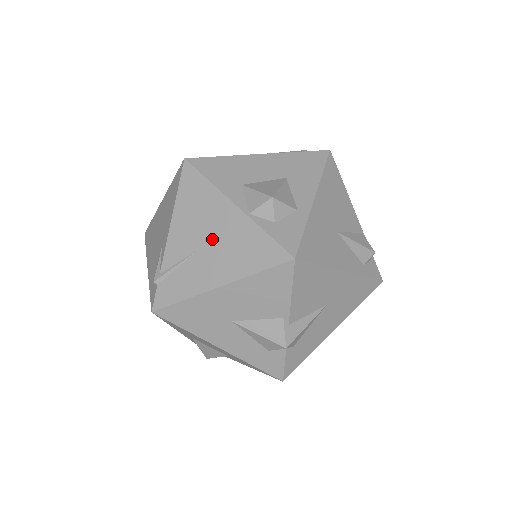
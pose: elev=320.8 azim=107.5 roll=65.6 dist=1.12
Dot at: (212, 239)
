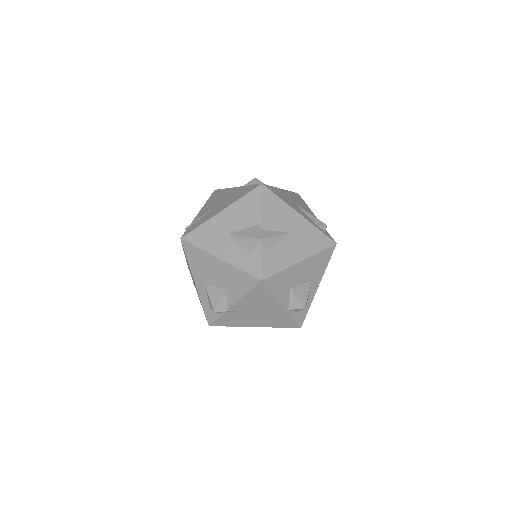
Dot at: (222, 201)
